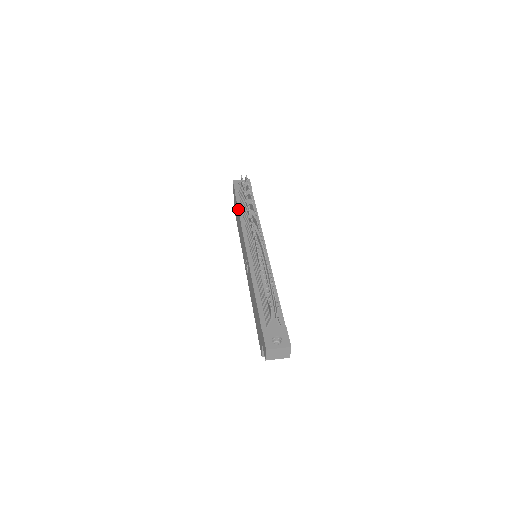
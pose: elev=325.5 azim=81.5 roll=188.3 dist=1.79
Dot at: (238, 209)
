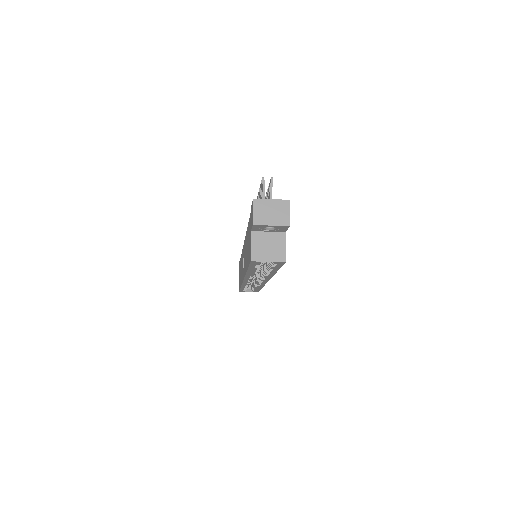
Dot at: occluded
